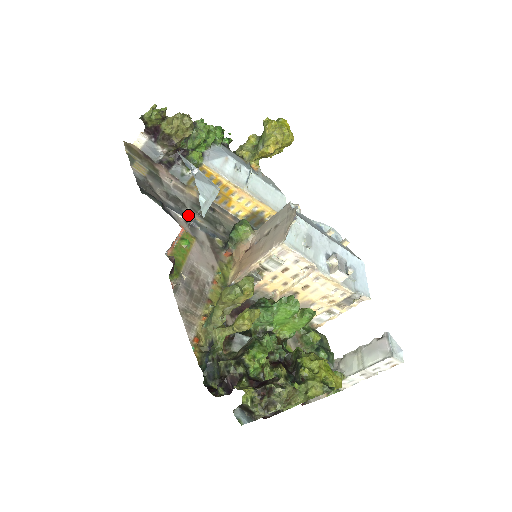
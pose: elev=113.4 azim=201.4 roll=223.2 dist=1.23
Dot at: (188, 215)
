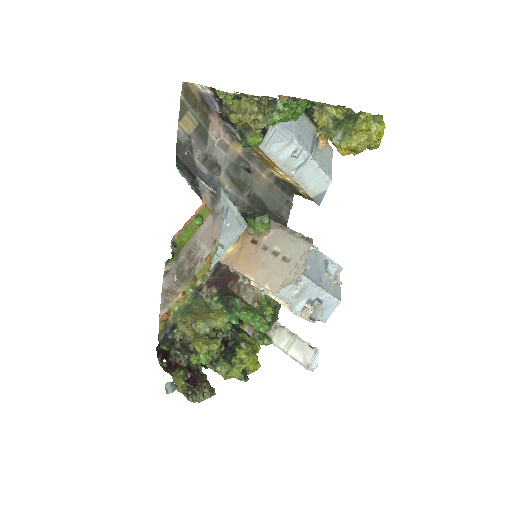
Dot at: (218, 183)
